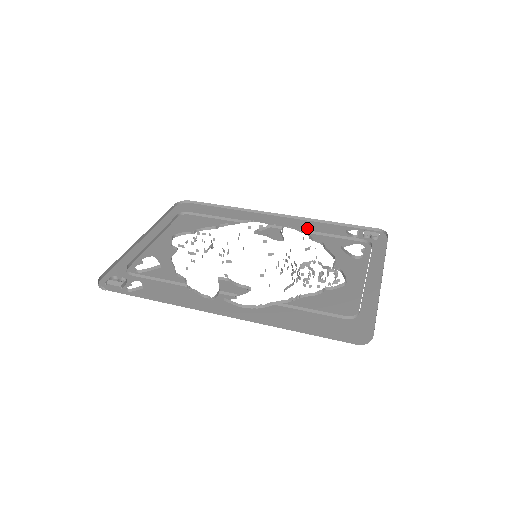
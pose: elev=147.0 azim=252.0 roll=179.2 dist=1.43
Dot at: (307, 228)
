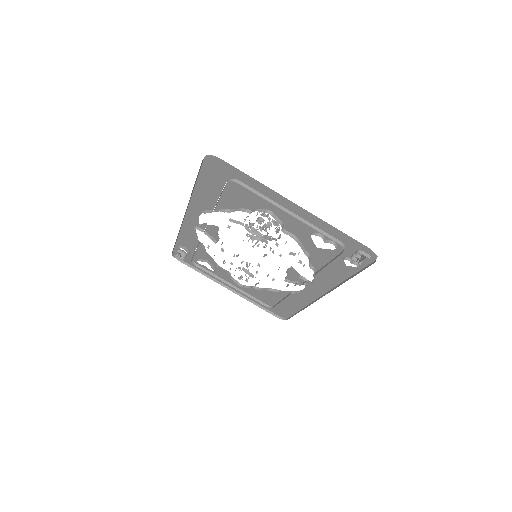
Dot at: occluded
